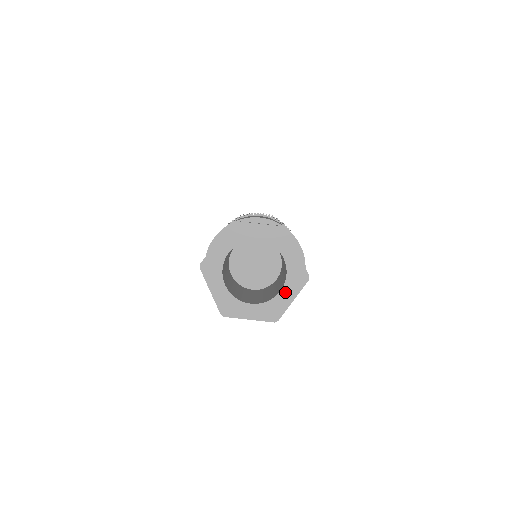
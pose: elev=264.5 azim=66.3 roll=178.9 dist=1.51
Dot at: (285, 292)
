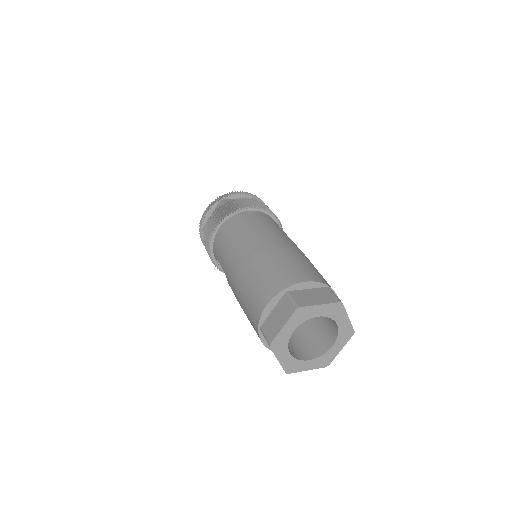
Dot at: (336, 346)
